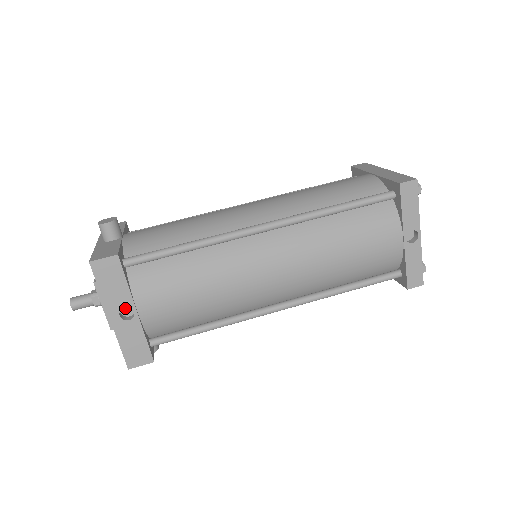
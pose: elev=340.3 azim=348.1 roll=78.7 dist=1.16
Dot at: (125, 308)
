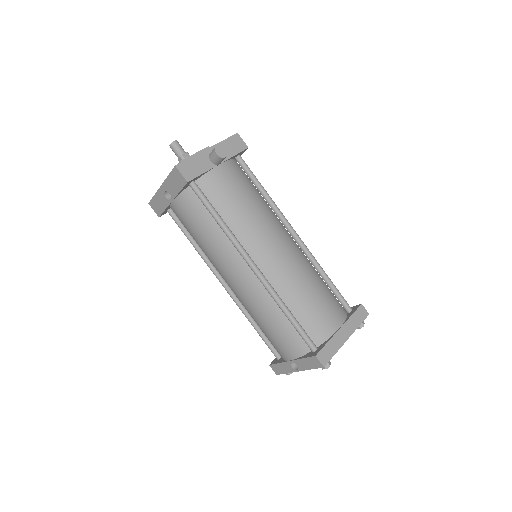
Dot at: occluded
